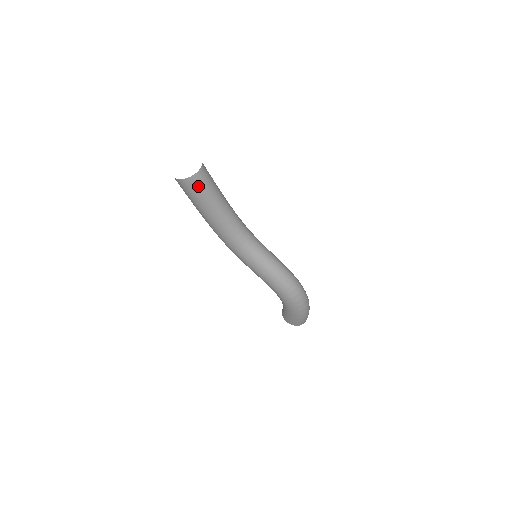
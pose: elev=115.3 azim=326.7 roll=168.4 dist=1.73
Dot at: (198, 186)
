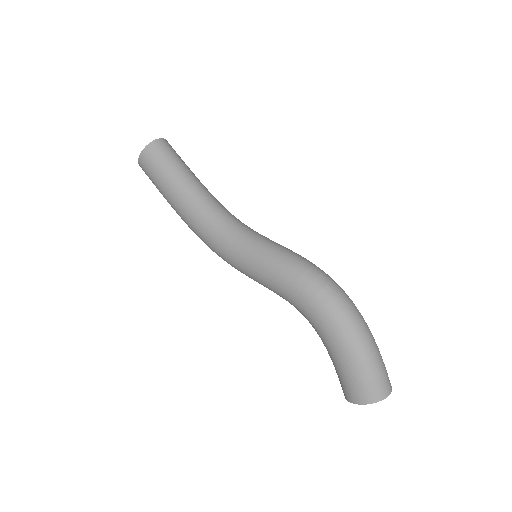
Dot at: (158, 155)
